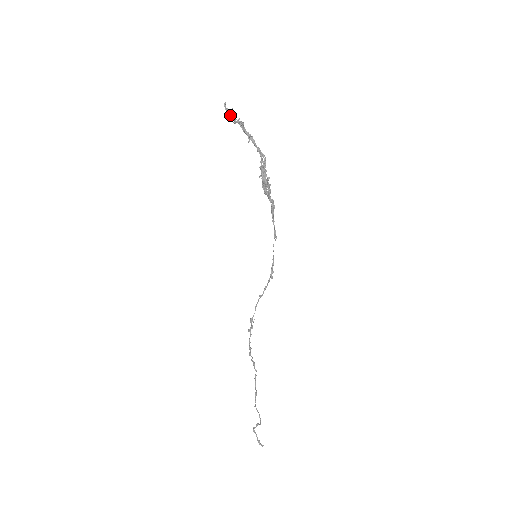
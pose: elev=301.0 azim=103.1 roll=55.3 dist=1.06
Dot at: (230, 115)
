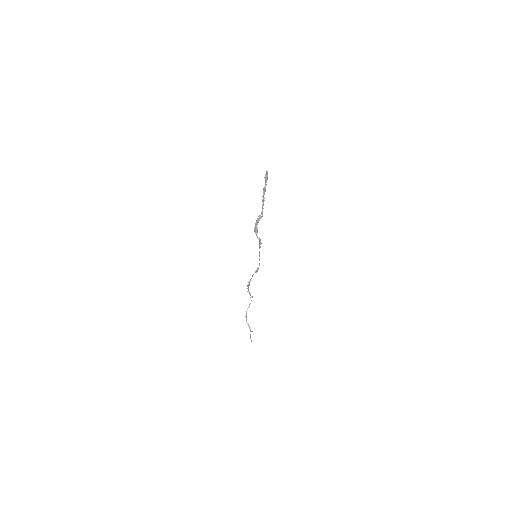
Dot at: (265, 180)
